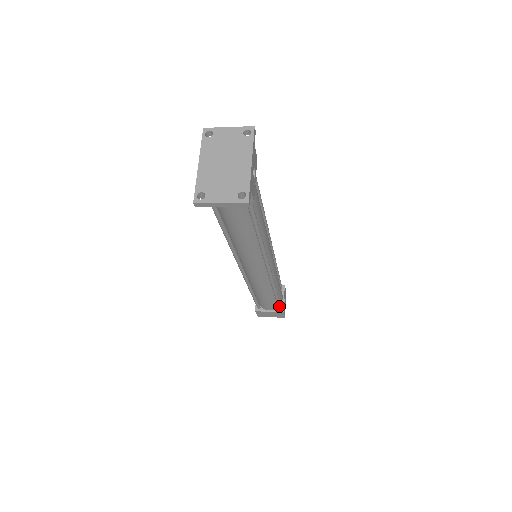
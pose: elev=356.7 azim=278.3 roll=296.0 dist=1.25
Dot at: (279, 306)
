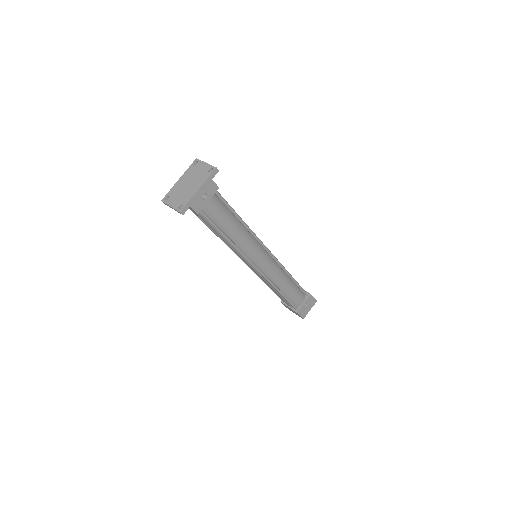
Dot at: (292, 306)
